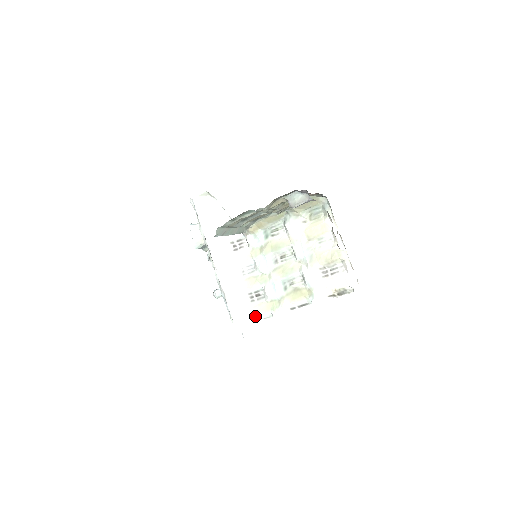
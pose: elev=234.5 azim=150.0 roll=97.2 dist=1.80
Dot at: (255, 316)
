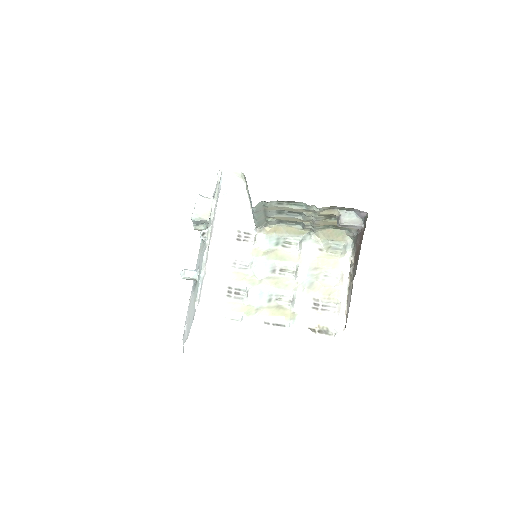
Dot at: (224, 312)
